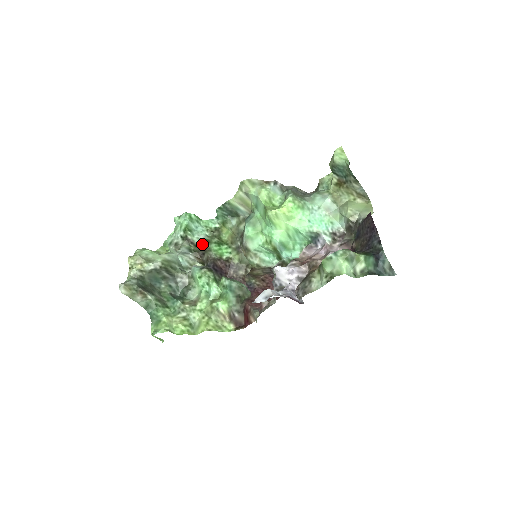
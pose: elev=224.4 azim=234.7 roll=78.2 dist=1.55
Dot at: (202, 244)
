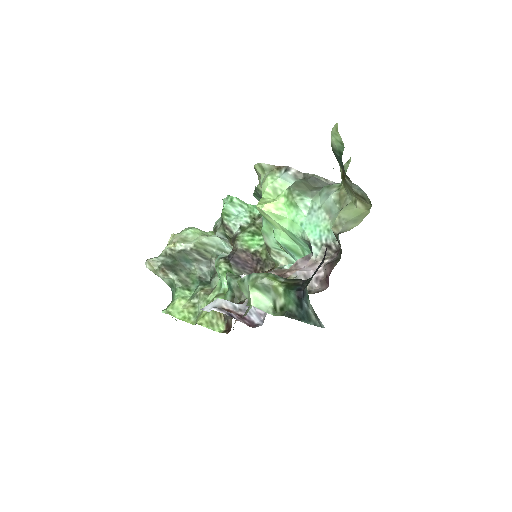
Dot at: (237, 231)
